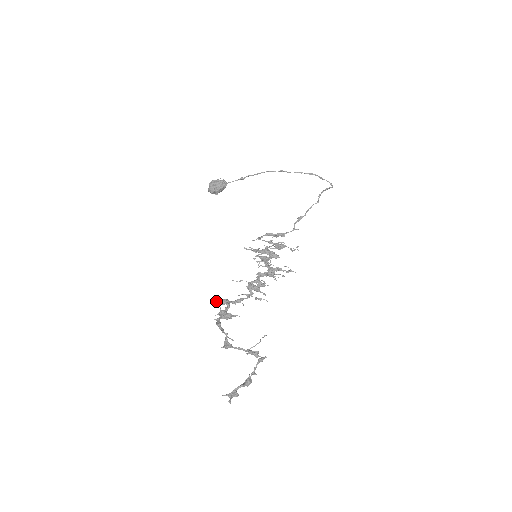
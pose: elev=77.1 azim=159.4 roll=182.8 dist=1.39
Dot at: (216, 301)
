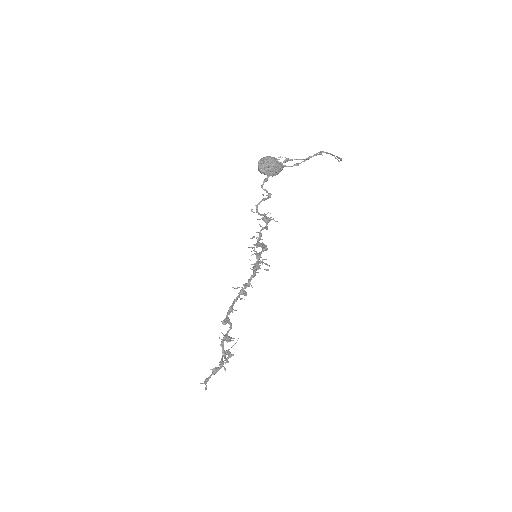
Dot at: (222, 322)
